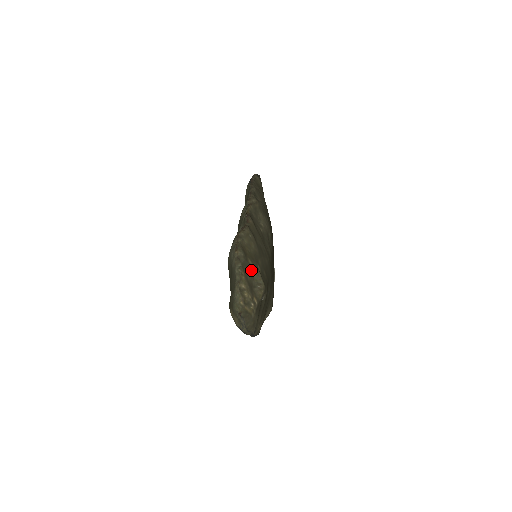
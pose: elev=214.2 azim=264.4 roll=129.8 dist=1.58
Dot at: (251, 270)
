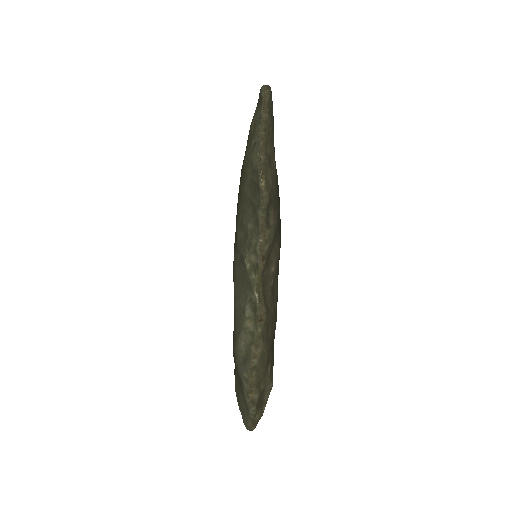
Dot at: (263, 390)
